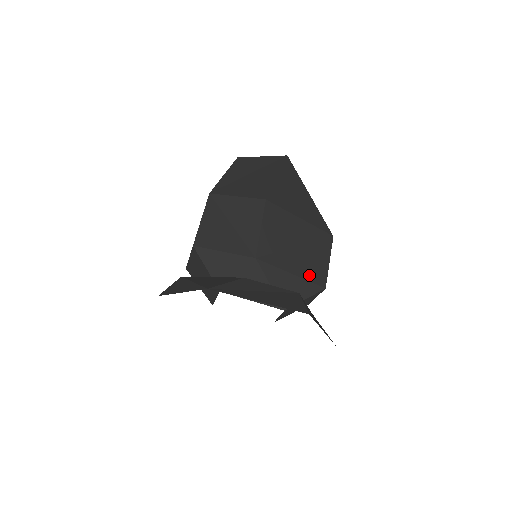
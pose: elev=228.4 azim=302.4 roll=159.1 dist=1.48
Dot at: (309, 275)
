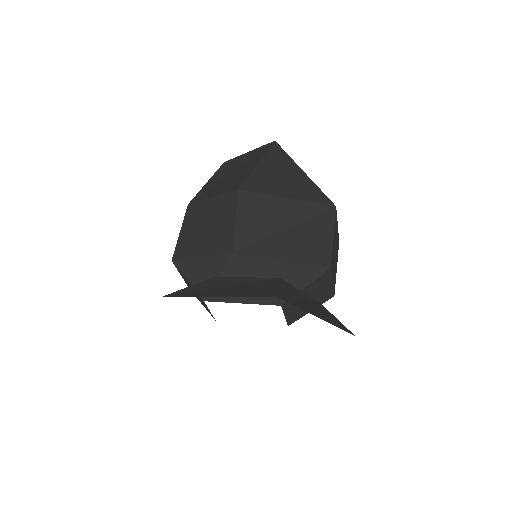
Dot at: (305, 257)
